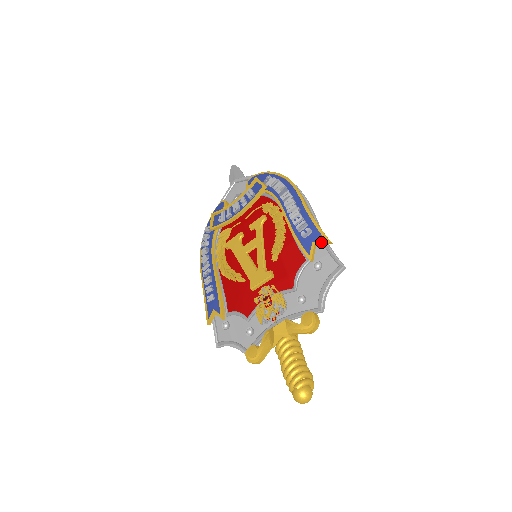
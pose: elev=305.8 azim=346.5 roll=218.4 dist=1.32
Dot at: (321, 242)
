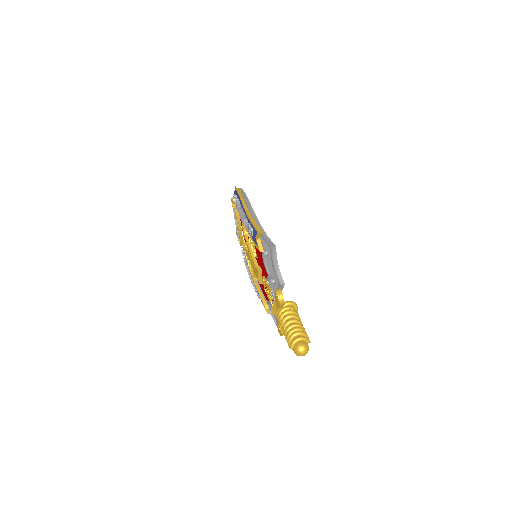
Dot at: (257, 236)
